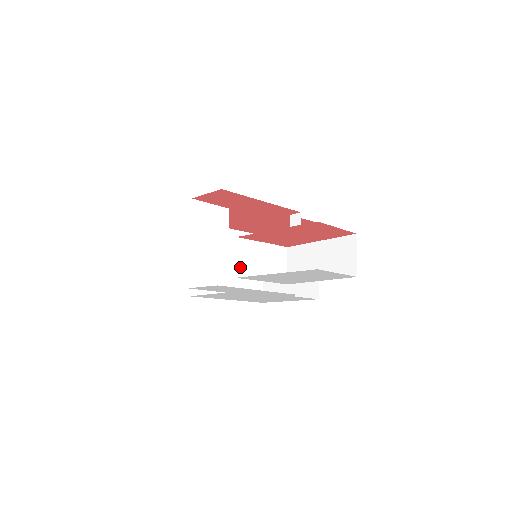
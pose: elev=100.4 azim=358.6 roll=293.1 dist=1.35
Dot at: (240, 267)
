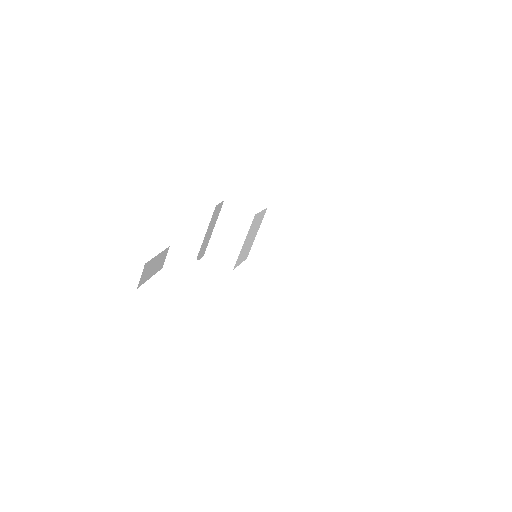
Dot at: (168, 263)
